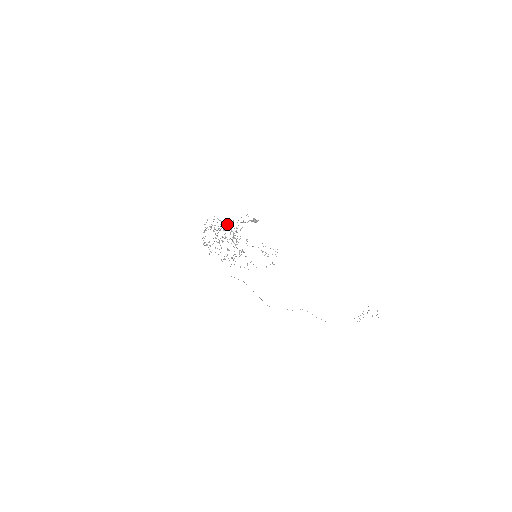
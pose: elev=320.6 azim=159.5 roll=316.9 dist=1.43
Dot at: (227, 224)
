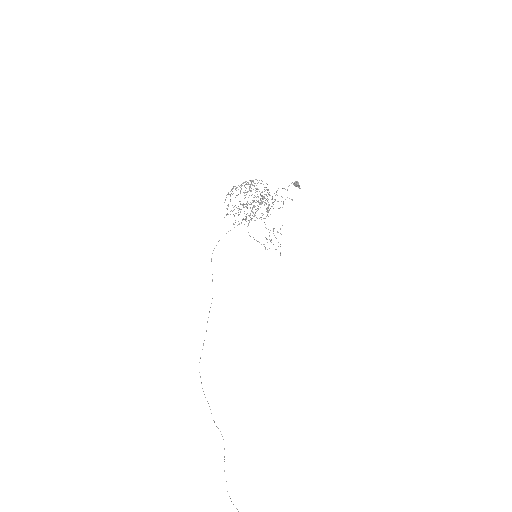
Dot at: occluded
